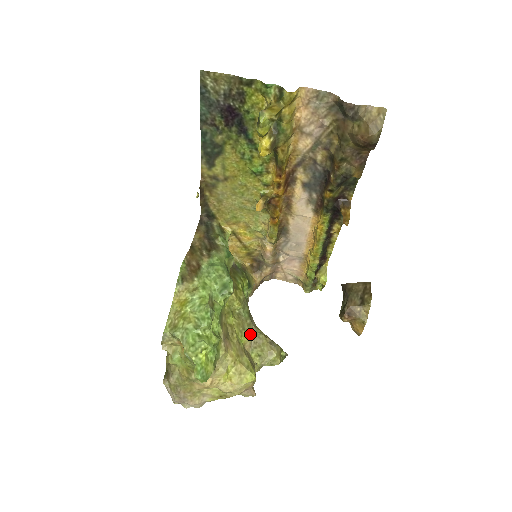
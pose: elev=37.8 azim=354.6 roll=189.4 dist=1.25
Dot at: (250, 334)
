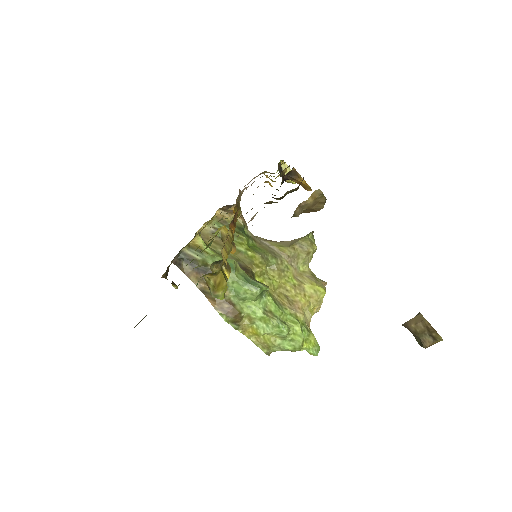
Dot at: (288, 265)
